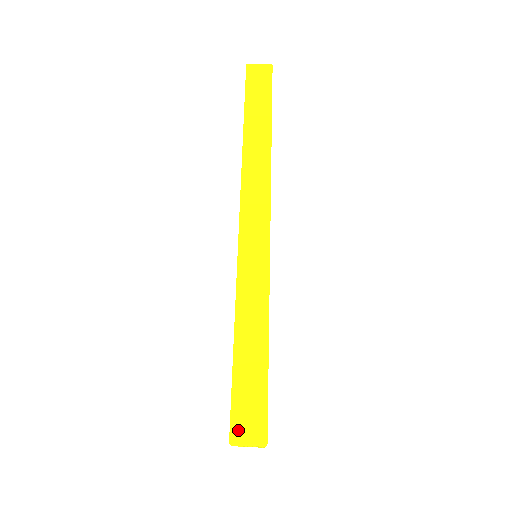
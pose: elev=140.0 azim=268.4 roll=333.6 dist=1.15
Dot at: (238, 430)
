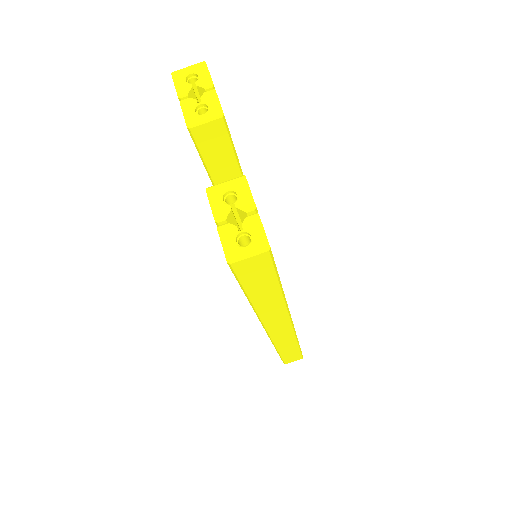
Dot at: (288, 362)
